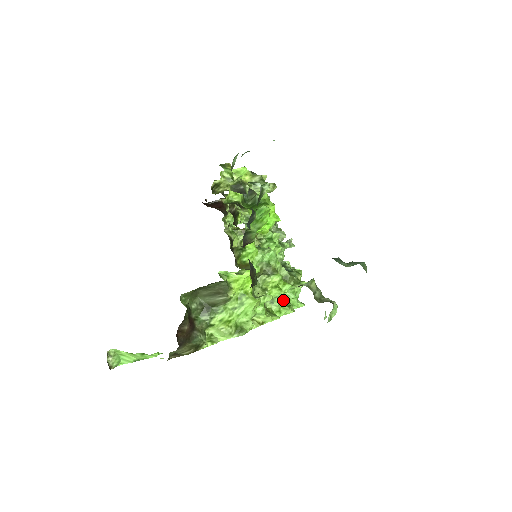
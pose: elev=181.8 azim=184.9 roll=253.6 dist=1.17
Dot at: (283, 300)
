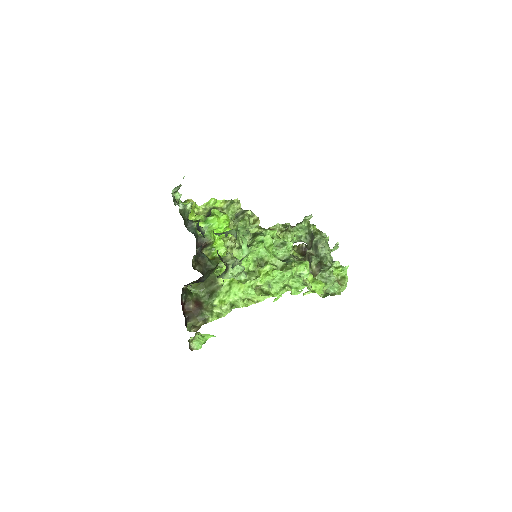
Dot at: (278, 283)
